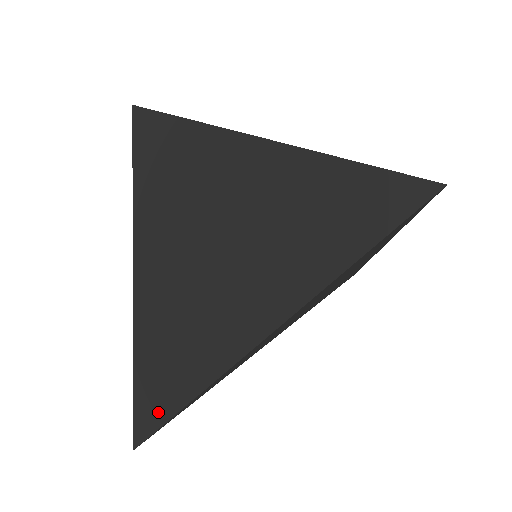
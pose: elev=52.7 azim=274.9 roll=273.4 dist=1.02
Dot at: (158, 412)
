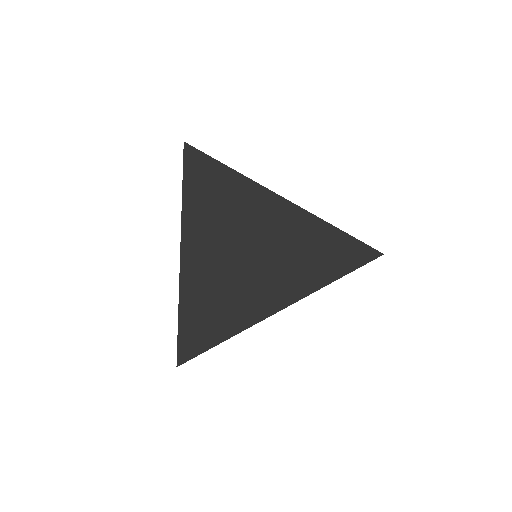
Dot at: (199, 345)
